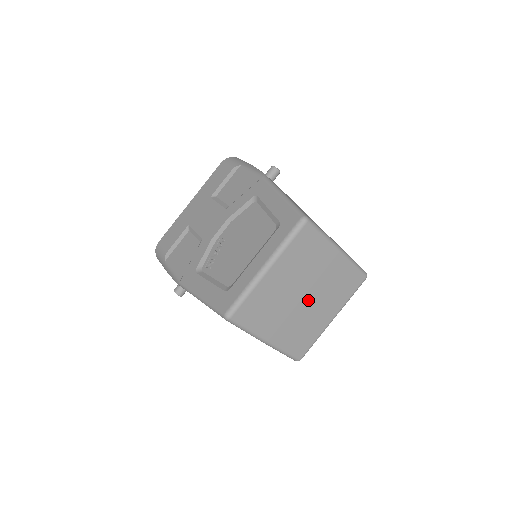
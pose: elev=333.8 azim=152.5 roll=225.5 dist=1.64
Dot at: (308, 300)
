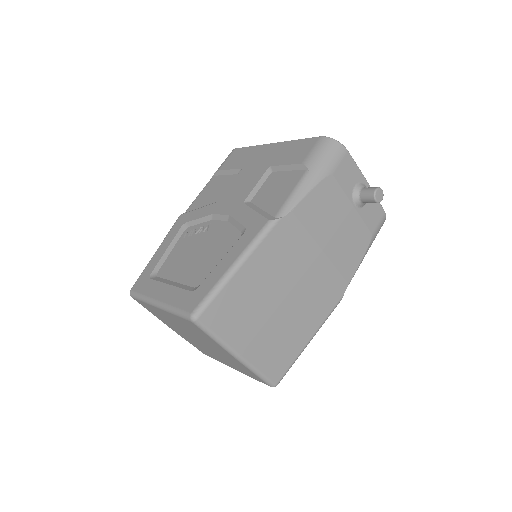
Dot at: (204, 345)
